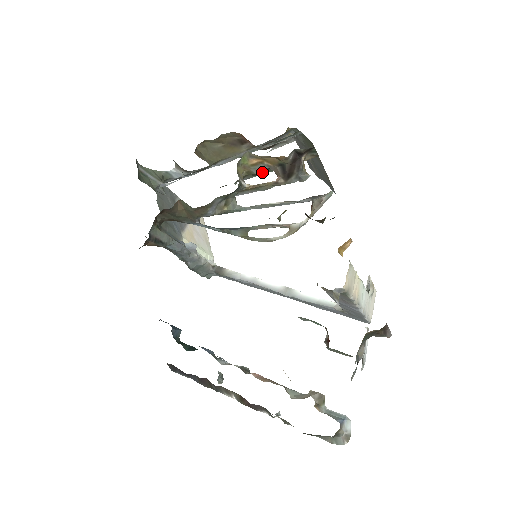
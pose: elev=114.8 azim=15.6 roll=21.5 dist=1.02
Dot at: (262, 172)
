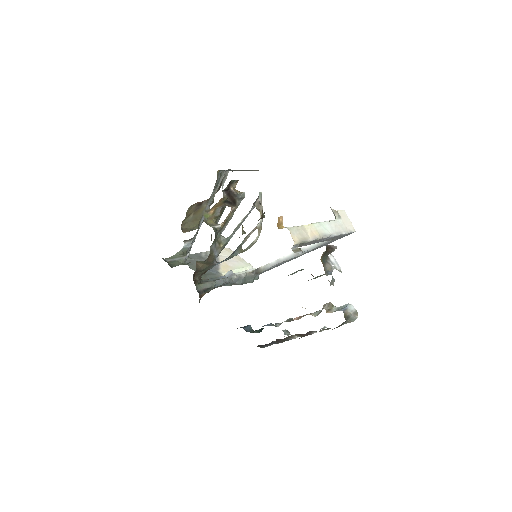
Dot at: (222, 211)
